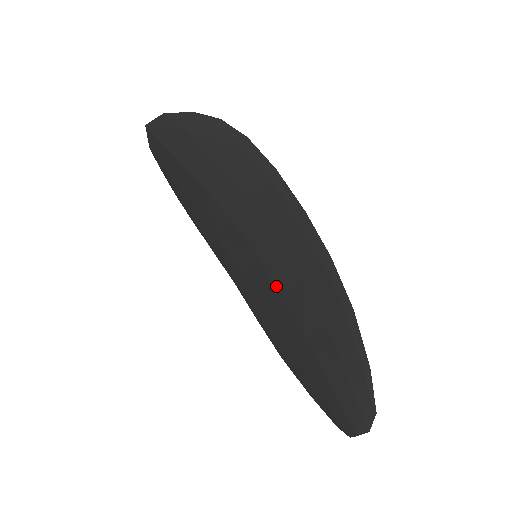
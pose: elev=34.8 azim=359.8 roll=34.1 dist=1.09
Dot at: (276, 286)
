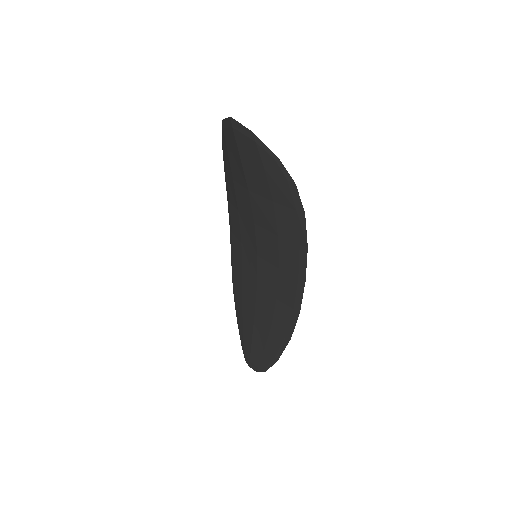
Dot at: (257, 279)
